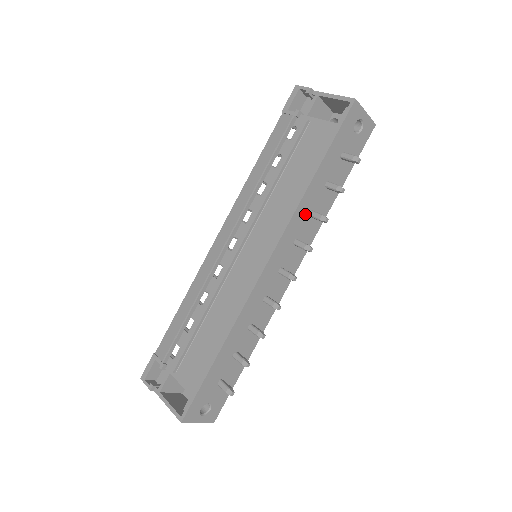
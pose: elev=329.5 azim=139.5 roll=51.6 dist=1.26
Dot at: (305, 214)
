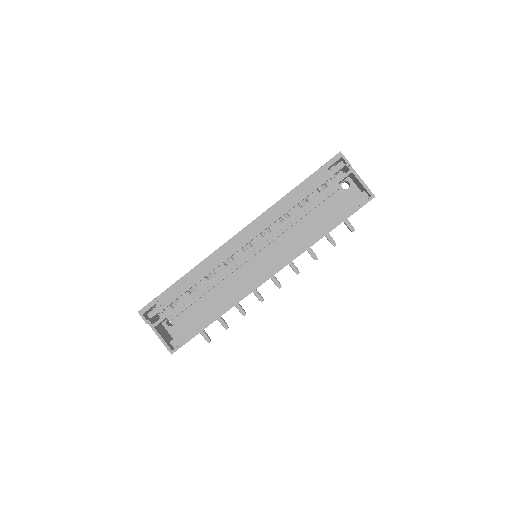
Dot at: occluded
